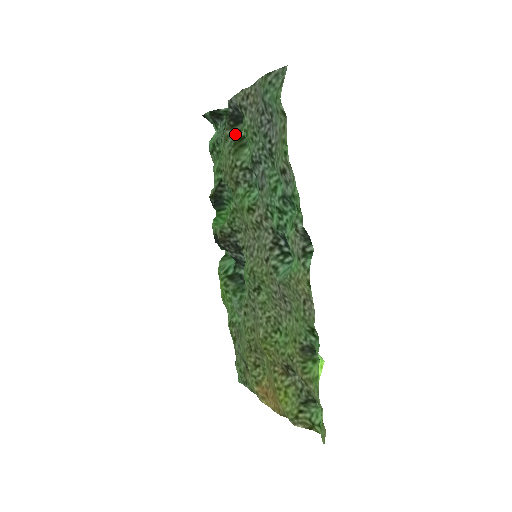
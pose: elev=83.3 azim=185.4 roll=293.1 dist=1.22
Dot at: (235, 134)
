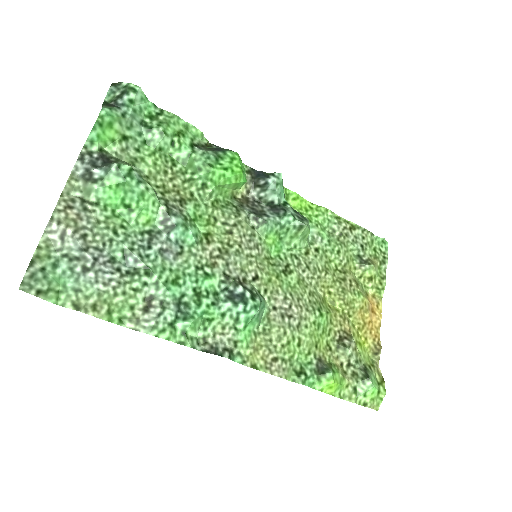
Dot at: occluded
